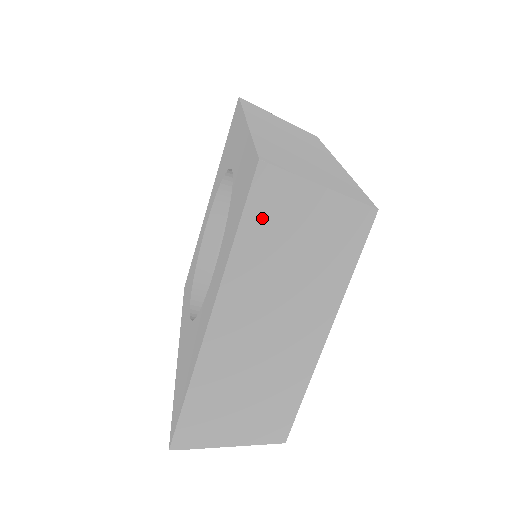
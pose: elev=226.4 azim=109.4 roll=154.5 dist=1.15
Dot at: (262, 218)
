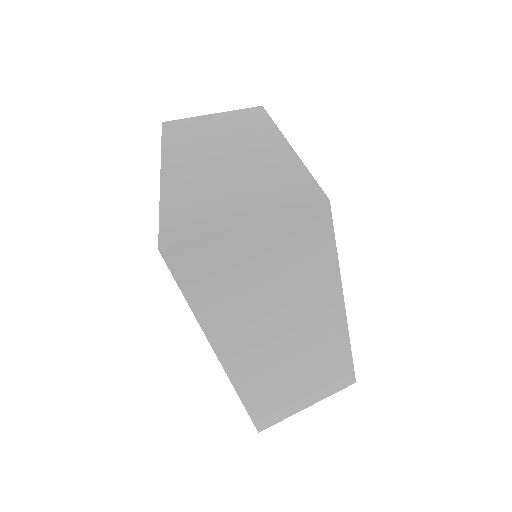
Dot at: (177, 131)
